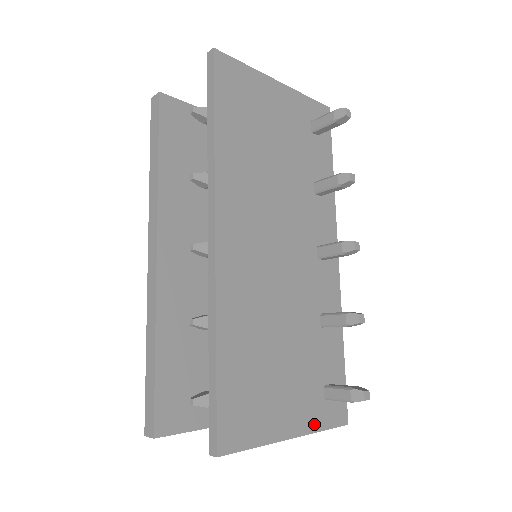
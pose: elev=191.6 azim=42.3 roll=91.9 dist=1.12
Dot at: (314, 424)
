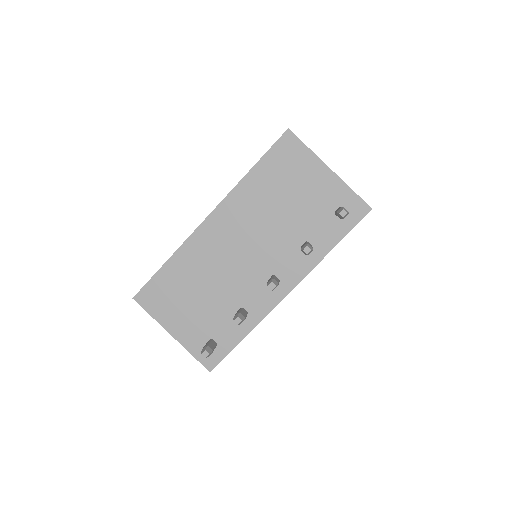
Dot at: (189, 346)
